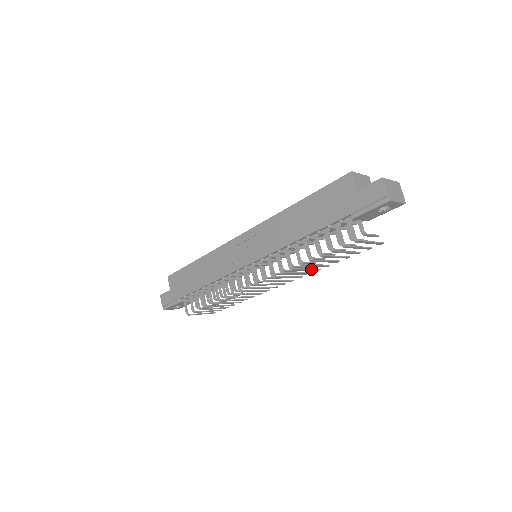
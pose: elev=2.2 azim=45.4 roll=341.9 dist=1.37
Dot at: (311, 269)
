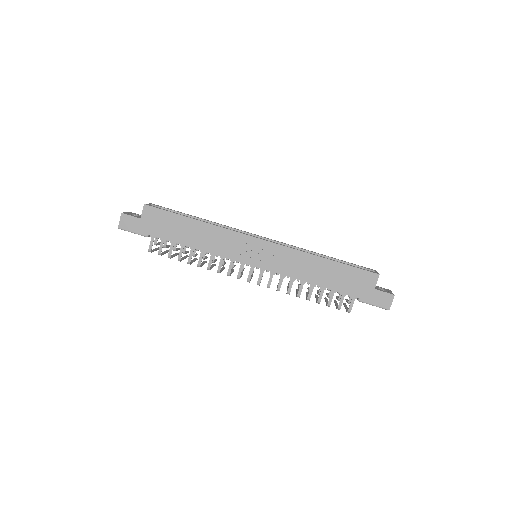
Dot at: occluded
